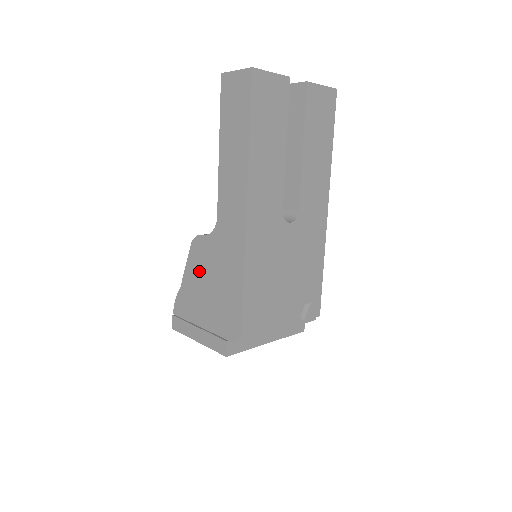
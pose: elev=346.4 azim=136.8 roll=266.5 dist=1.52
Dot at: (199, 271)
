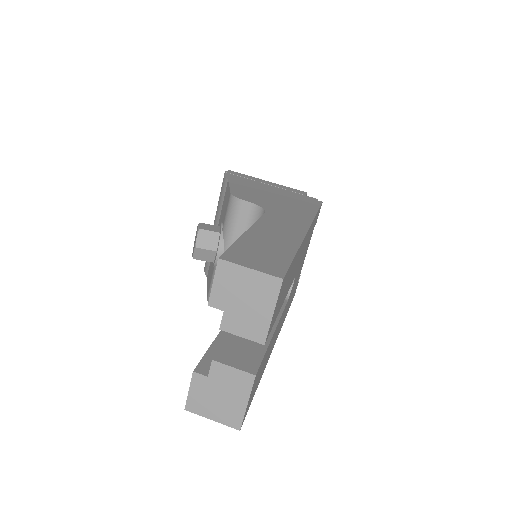
Dot at: occluded
